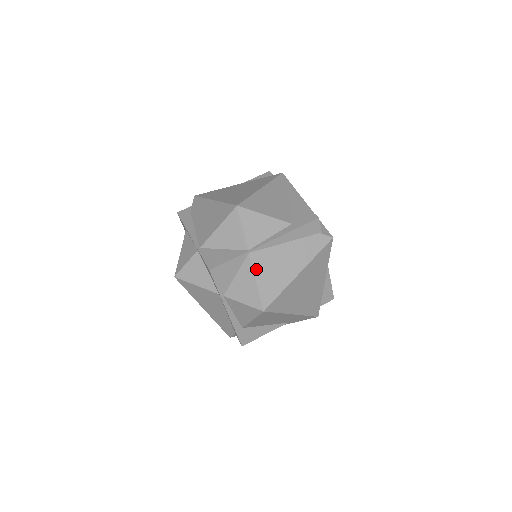
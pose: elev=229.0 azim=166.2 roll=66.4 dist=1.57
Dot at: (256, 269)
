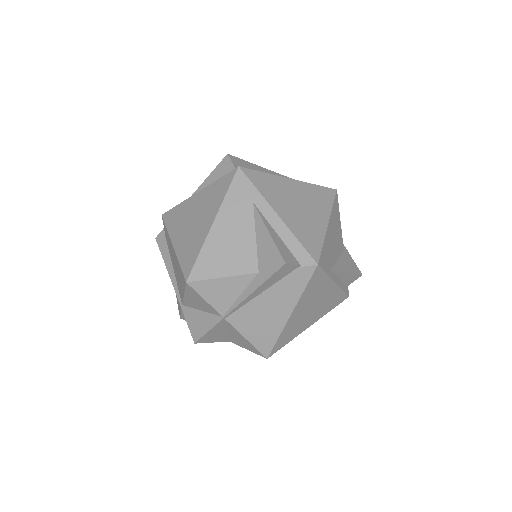
Dot at: (240, 329)
